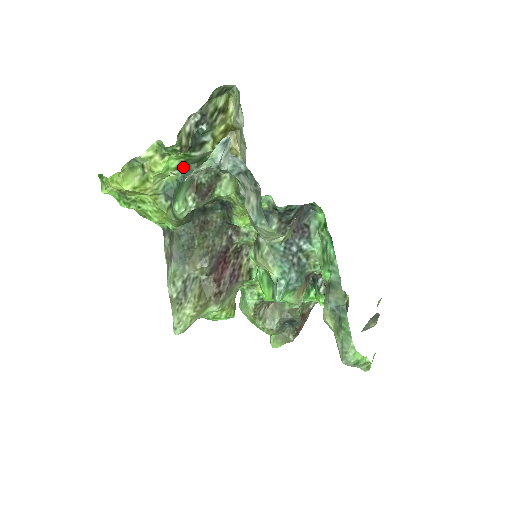
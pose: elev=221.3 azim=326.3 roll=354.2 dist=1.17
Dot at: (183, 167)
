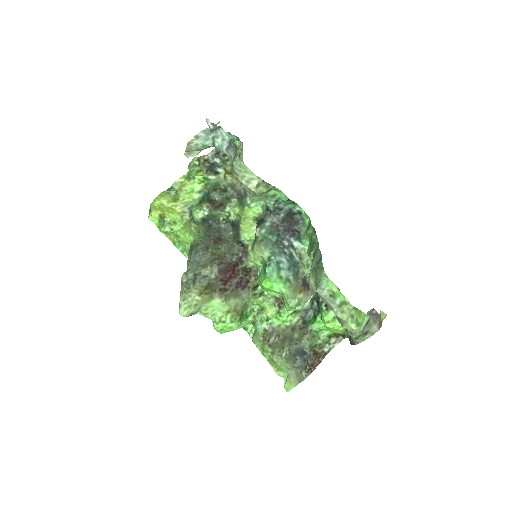
Dot at: (204, 192)
